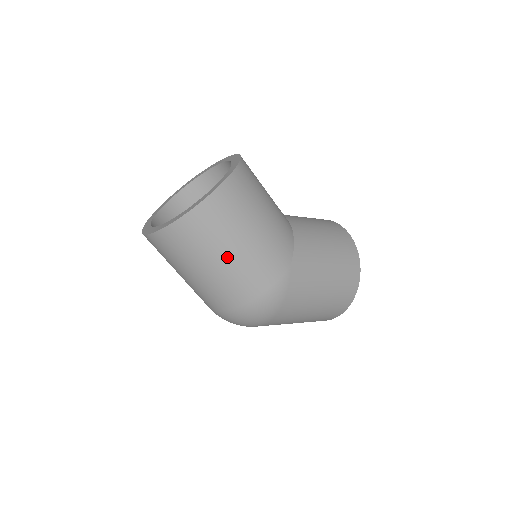
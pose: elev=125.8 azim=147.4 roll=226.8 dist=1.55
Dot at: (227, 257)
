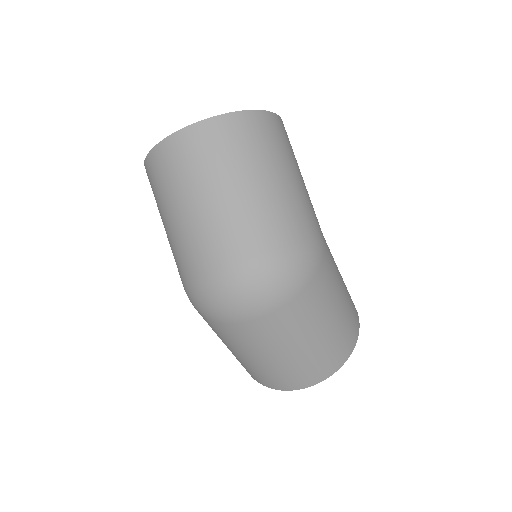
Dot at: (275, 178)
